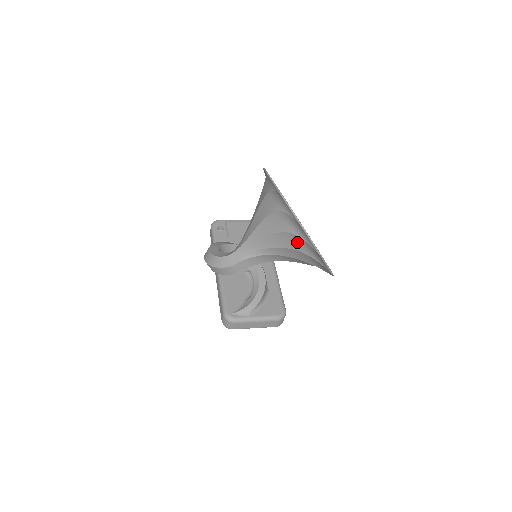
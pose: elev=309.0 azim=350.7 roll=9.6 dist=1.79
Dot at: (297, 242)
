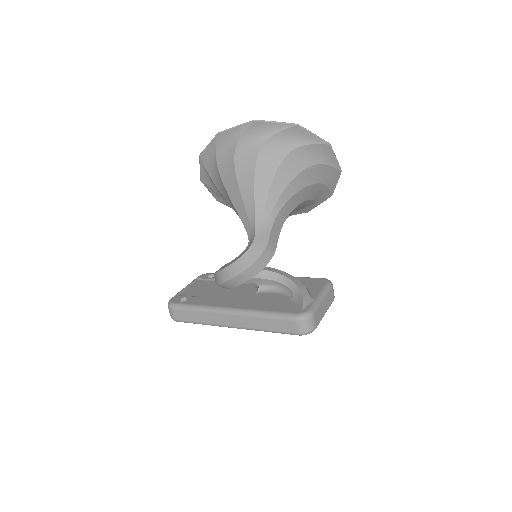
Dot at: (302, 157)
